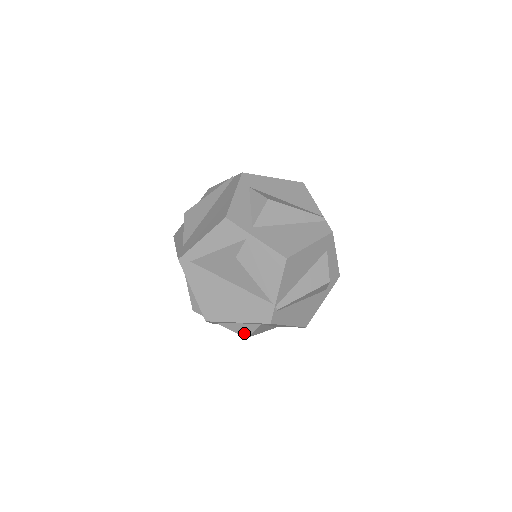
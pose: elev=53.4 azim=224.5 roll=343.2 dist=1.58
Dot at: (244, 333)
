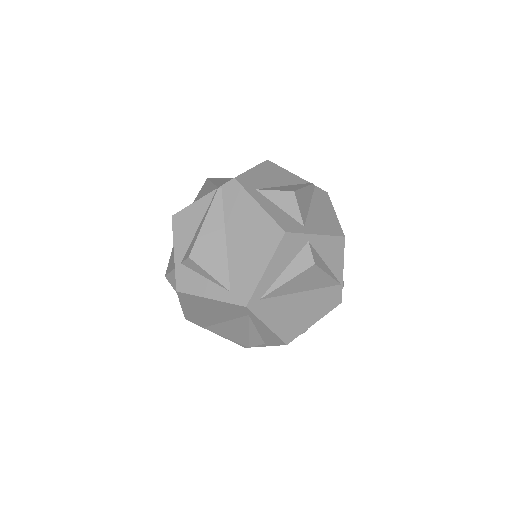
Dot at: occluded
